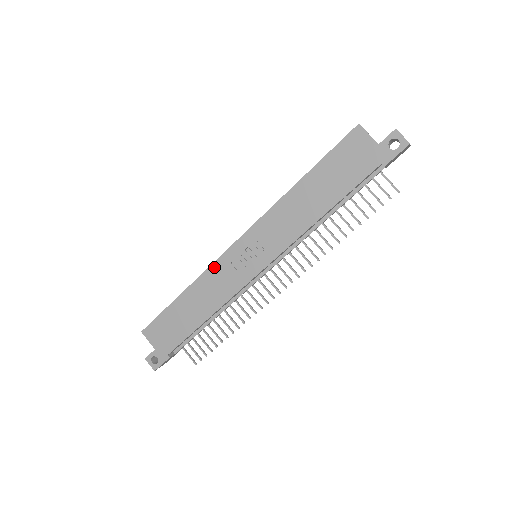
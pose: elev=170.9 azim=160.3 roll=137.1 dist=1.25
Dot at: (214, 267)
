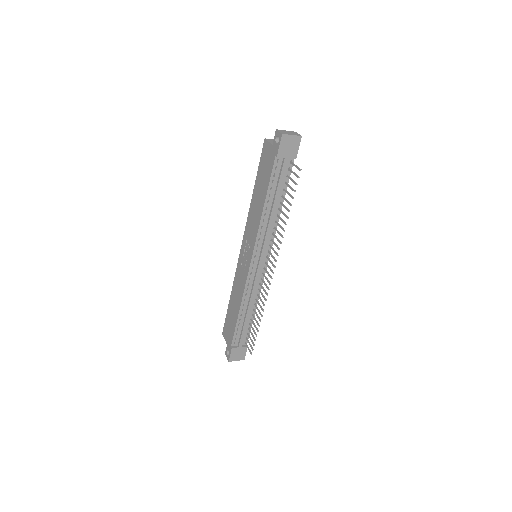
Dot at: (237, 271)
